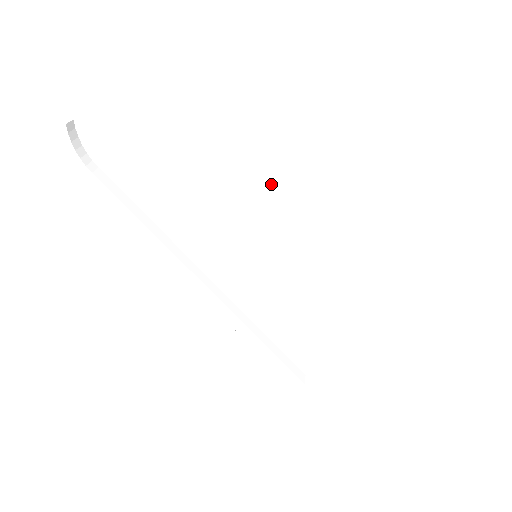
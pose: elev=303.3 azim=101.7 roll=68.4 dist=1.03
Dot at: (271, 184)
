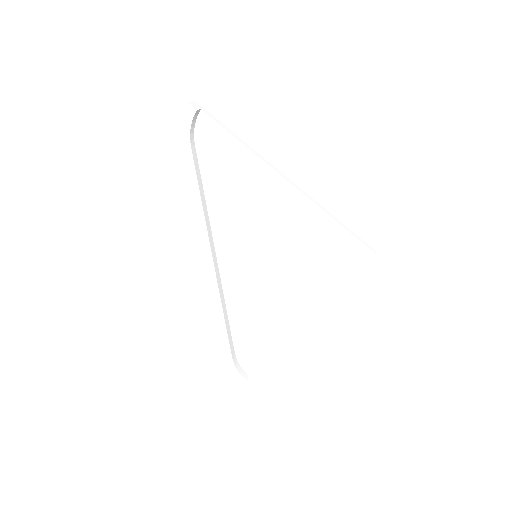
Dot at: (296, 219)
